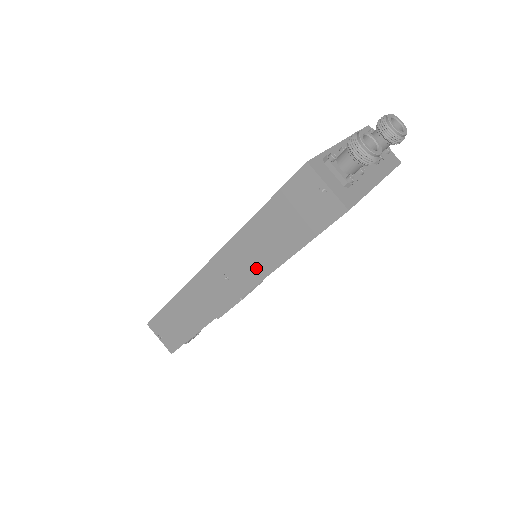
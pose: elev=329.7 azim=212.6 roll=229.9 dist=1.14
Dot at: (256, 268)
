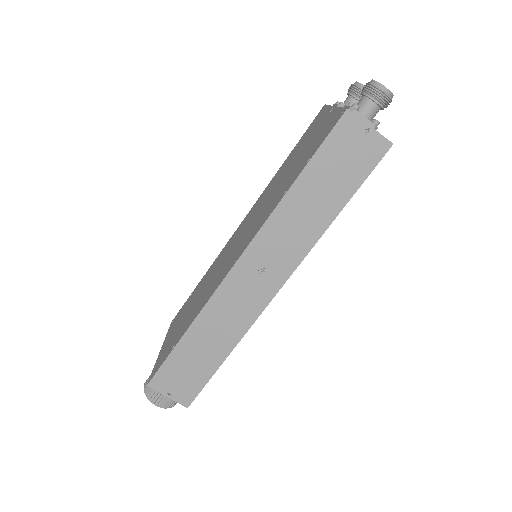
Dot at: (299, 243)
